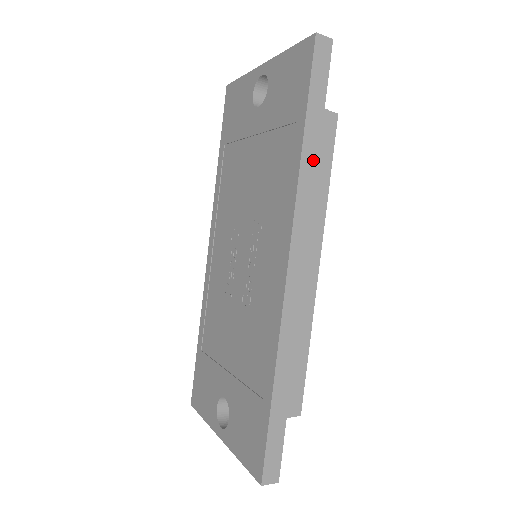
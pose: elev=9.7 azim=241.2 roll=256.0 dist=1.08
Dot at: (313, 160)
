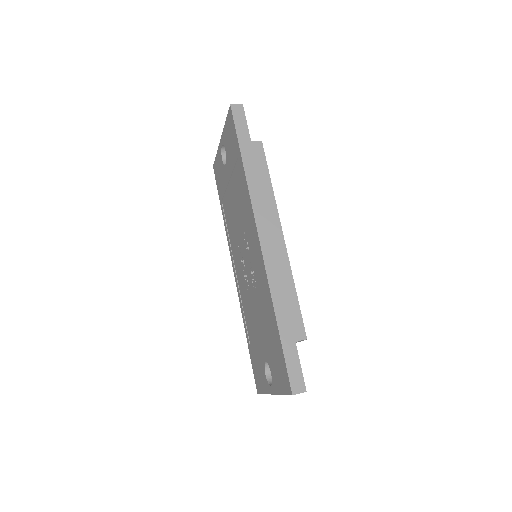
Dot at: (254, 172)
